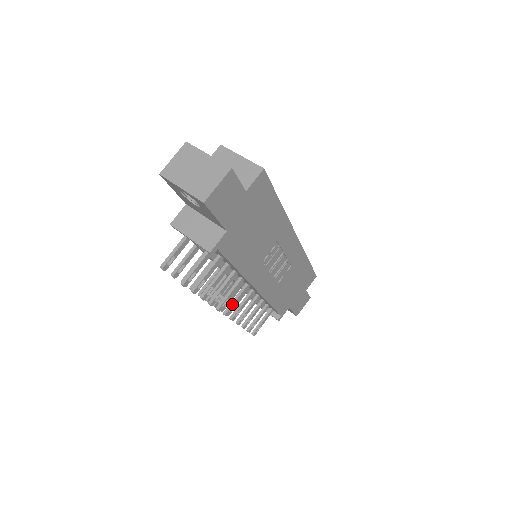
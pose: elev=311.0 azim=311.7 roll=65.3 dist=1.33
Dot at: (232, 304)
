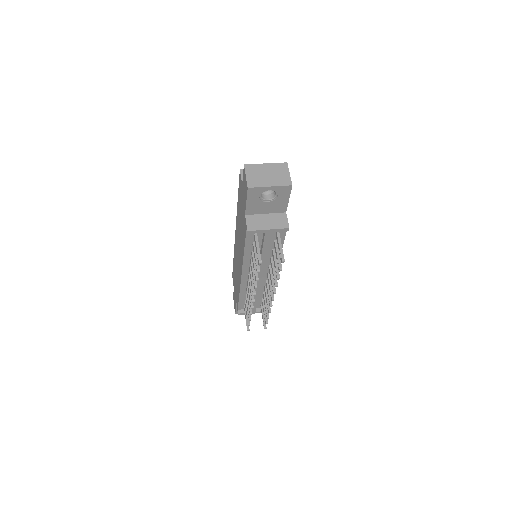
Dot at: occluded
